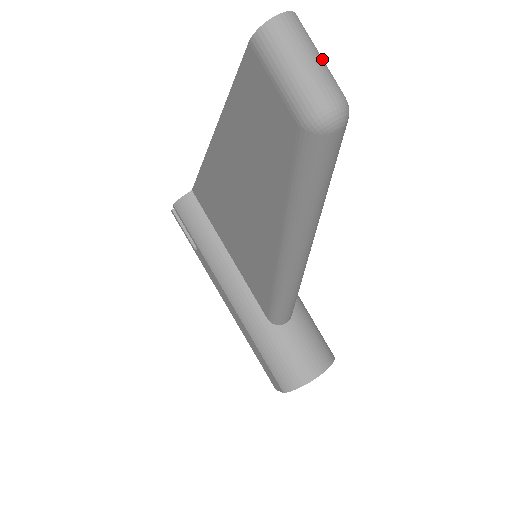
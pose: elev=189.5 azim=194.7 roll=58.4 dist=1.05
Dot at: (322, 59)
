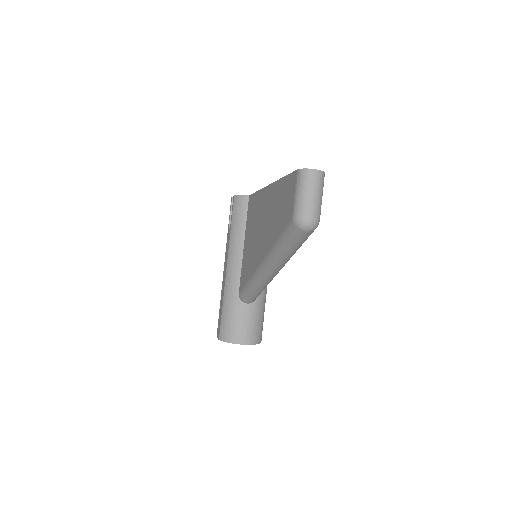
Dot at: (321, 198)
